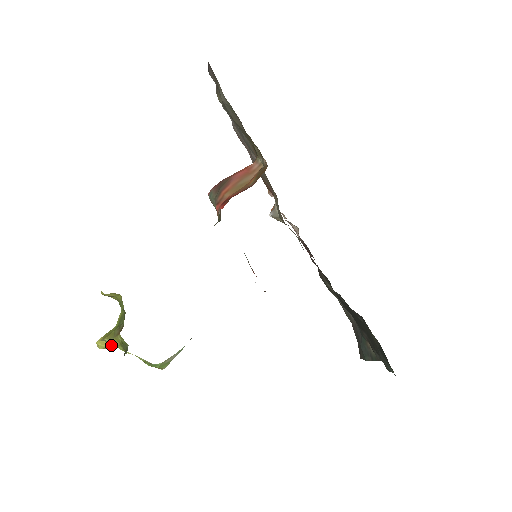
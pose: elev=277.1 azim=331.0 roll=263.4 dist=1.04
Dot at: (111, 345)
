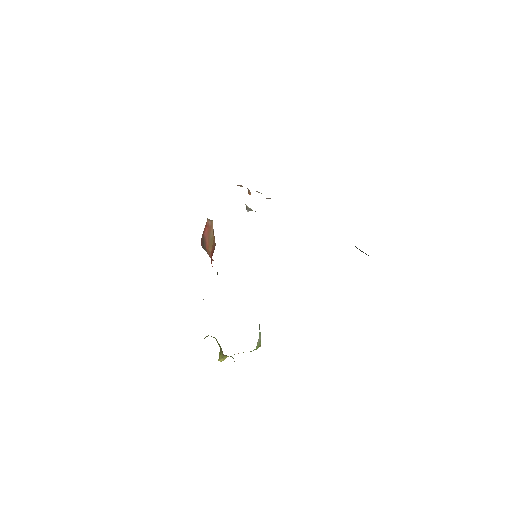
Dot at: occluded
